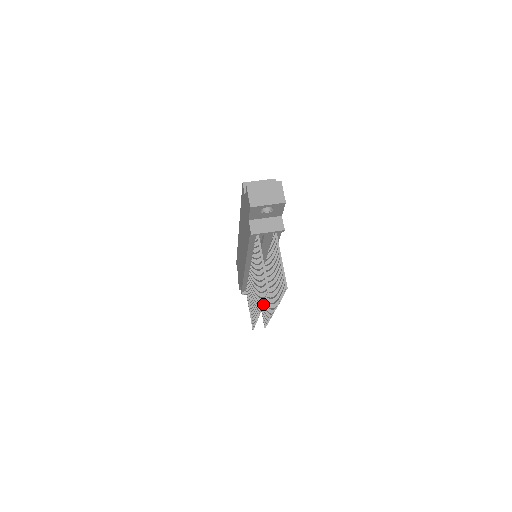
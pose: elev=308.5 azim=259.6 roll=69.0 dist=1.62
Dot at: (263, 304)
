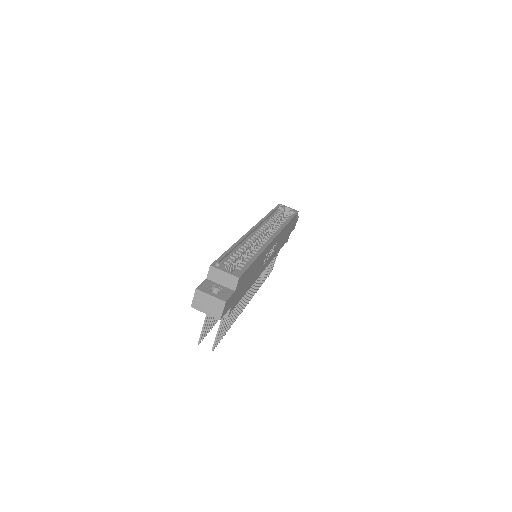
Dot at: (216, 322)
